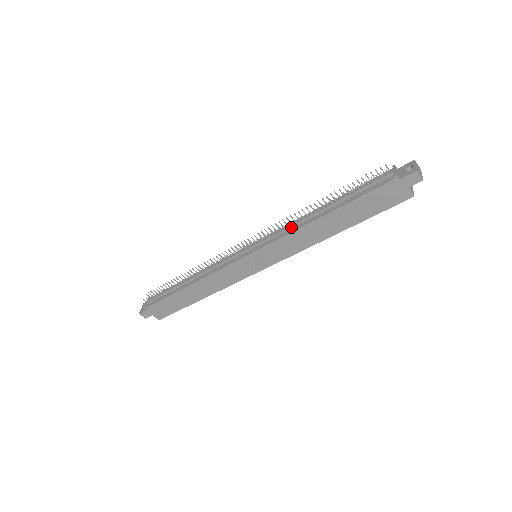
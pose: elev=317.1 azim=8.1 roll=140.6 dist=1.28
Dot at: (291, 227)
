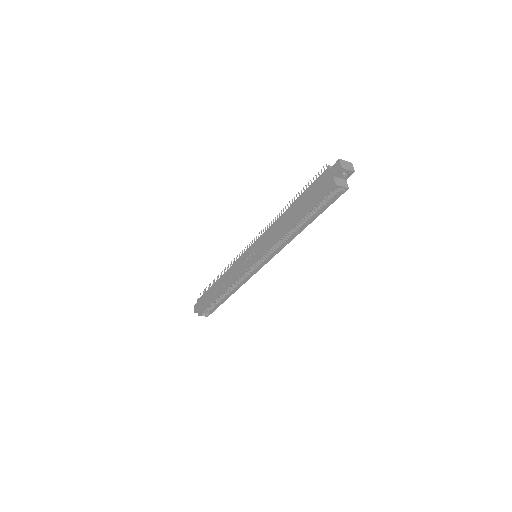
Dot at: occluded
